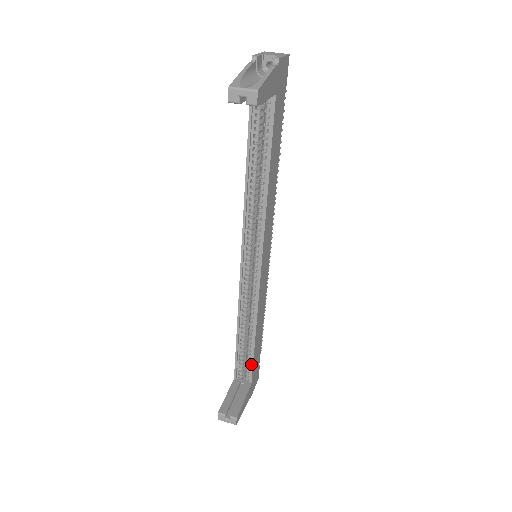
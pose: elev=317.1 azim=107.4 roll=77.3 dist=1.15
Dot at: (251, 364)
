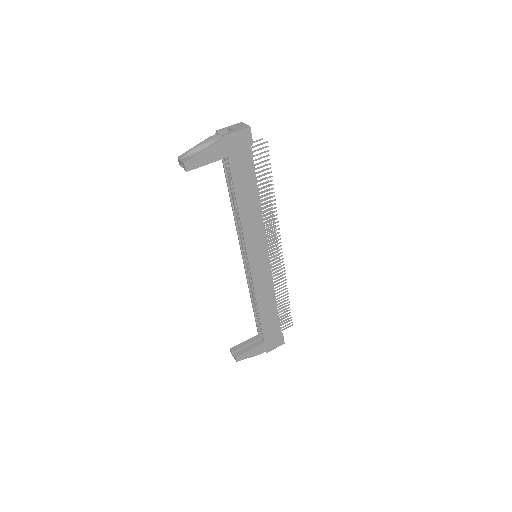
Dot at: (261, 329)
